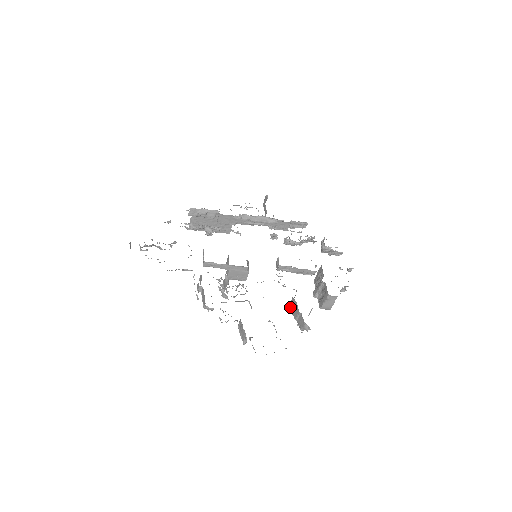
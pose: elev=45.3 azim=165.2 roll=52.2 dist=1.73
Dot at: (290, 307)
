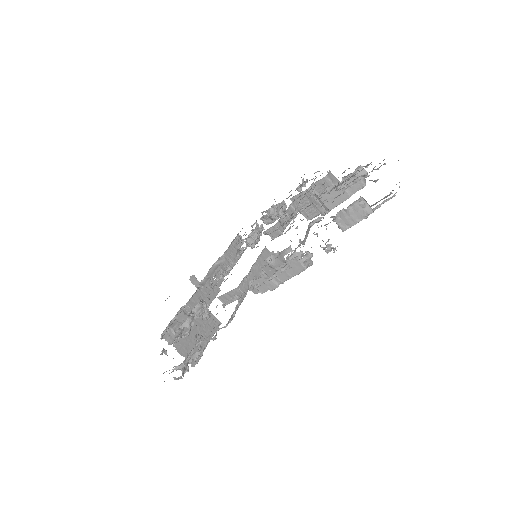
Dot at: (332, 207)
